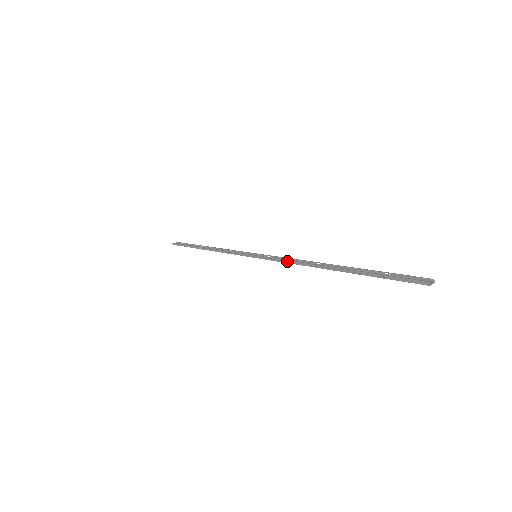
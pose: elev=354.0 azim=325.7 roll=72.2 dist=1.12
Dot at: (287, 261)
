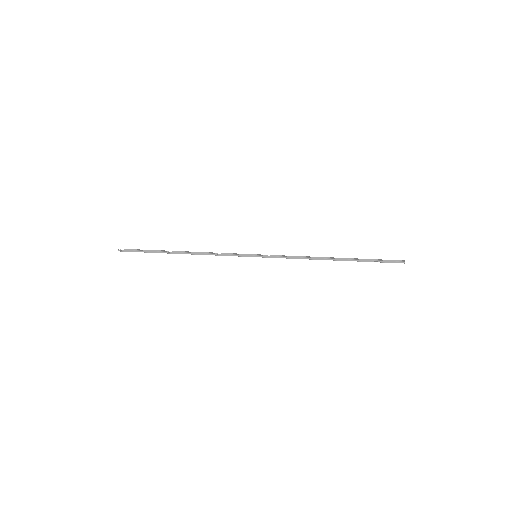
Dot at: (295, 257)
